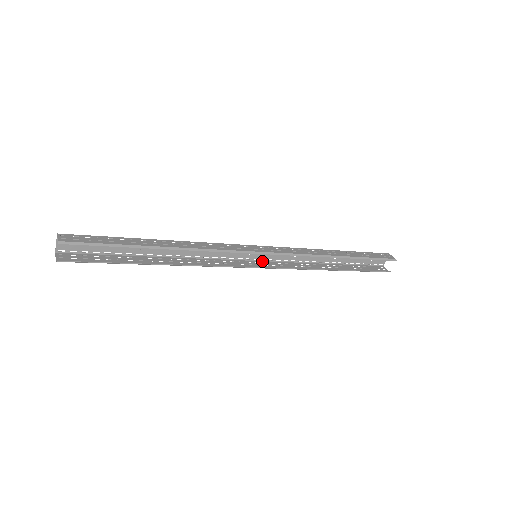
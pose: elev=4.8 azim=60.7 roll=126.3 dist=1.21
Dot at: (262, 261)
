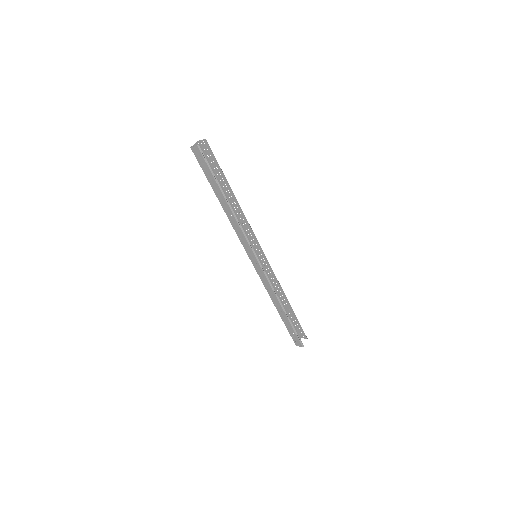
Dot at: (254, 266)
